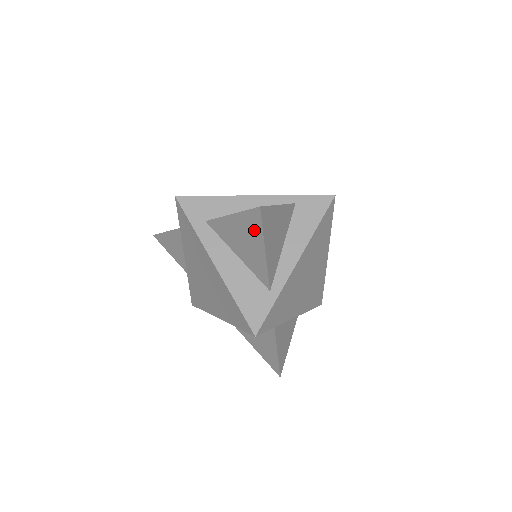
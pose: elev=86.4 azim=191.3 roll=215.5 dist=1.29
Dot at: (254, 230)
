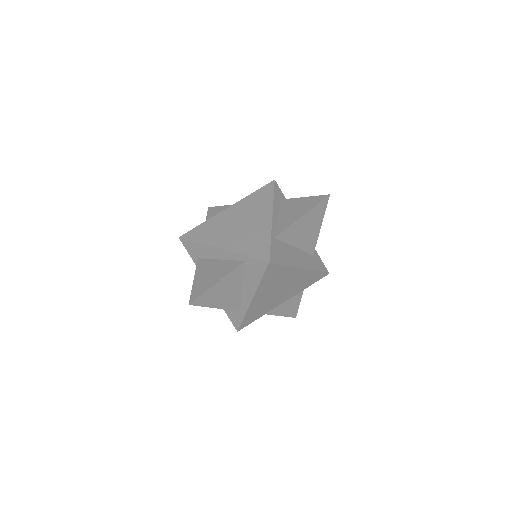
Dot at: occluded
